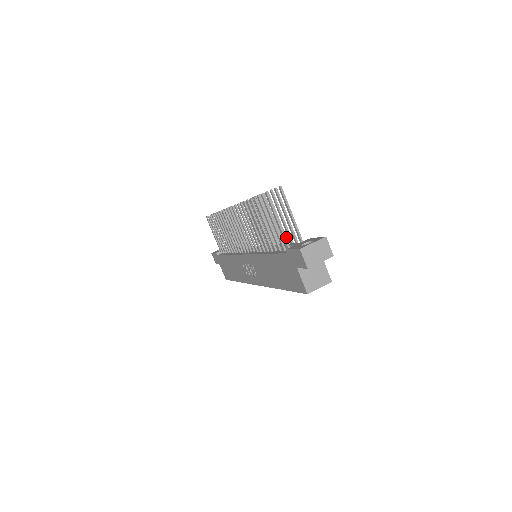
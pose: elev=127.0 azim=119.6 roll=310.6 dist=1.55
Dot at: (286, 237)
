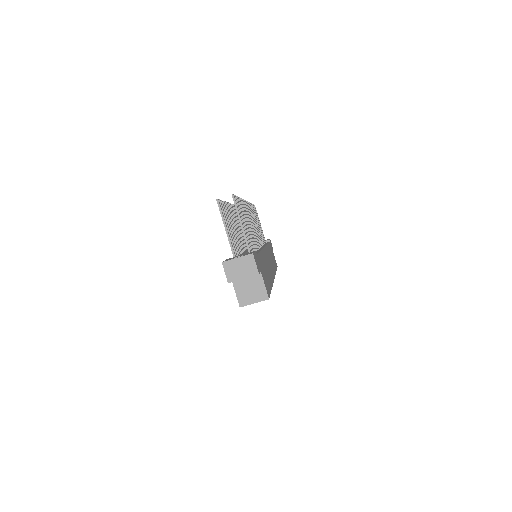
Dot at: (251, 244)
